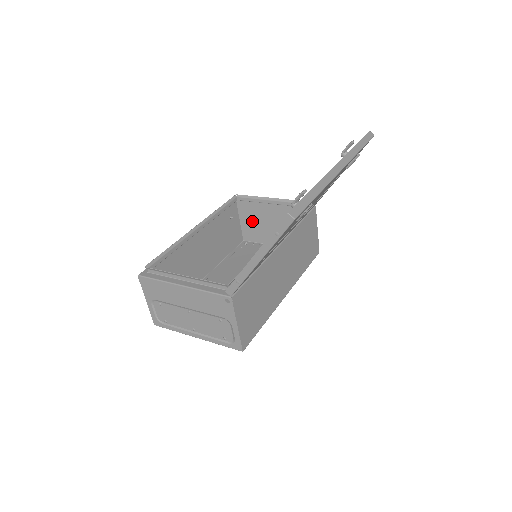
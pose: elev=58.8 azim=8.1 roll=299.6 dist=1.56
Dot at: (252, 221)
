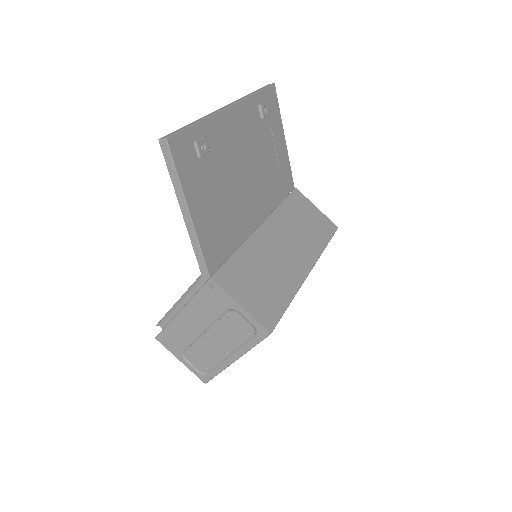
Dot at: occluded
